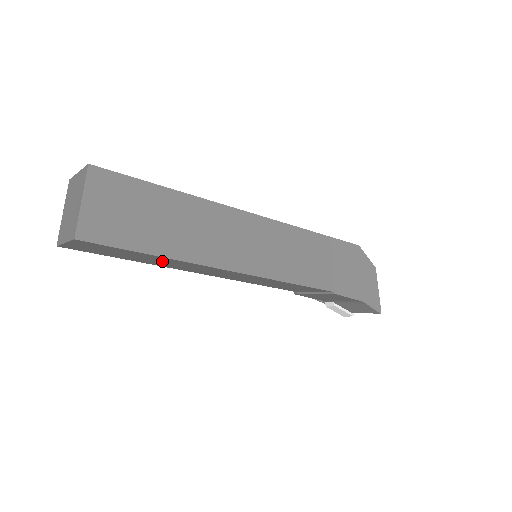
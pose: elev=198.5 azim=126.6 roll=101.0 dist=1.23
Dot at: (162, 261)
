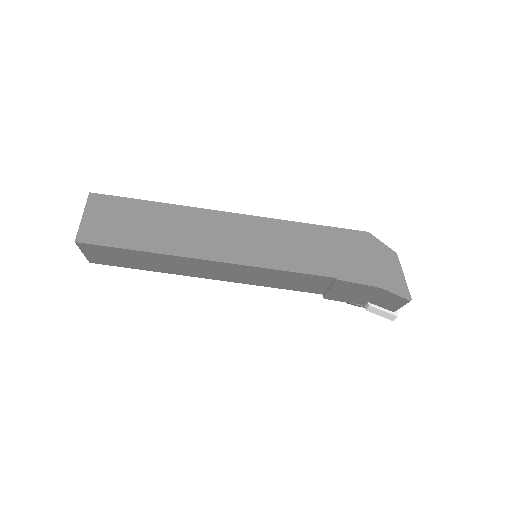
Dot at: (157, 261)
